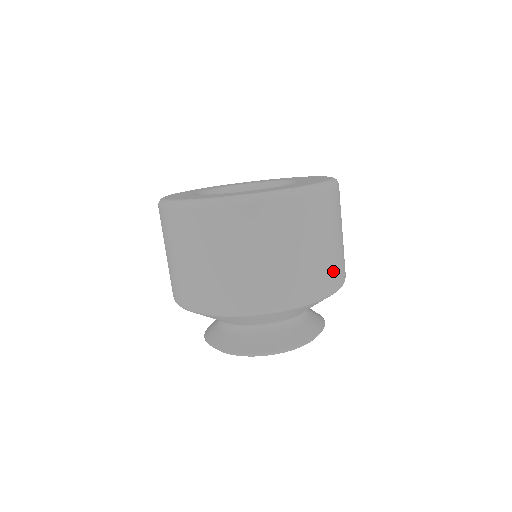
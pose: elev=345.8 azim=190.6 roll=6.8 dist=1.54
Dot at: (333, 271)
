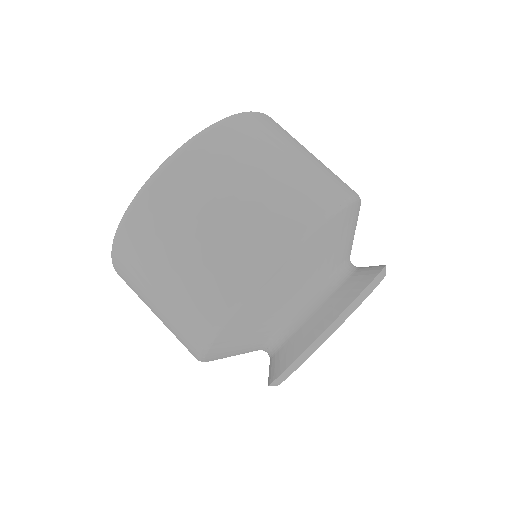
Dot at: (332, 179)
